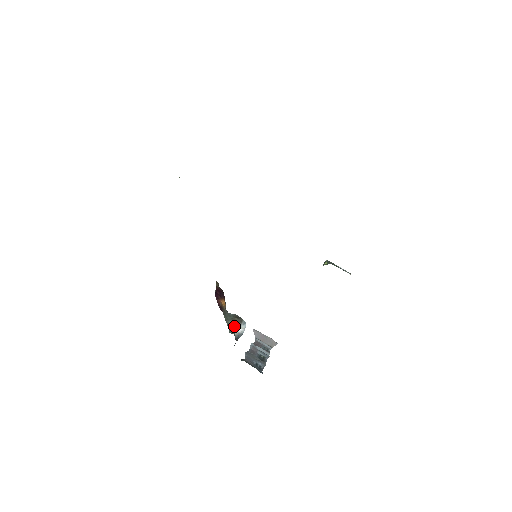
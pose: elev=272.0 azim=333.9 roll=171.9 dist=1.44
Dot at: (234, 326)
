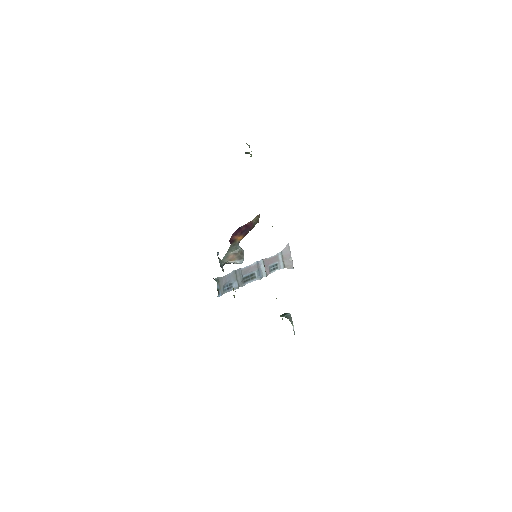
Dot at: (231, 258)
